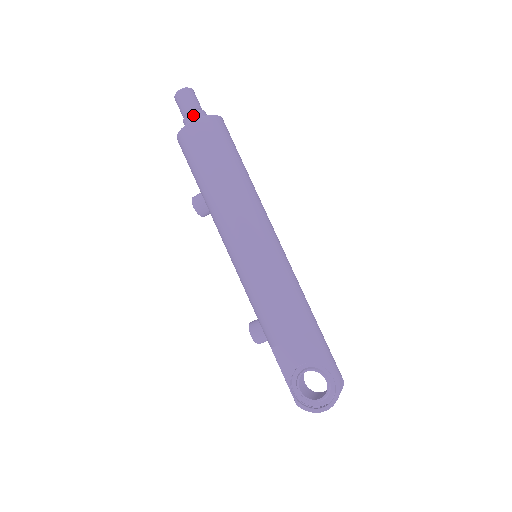
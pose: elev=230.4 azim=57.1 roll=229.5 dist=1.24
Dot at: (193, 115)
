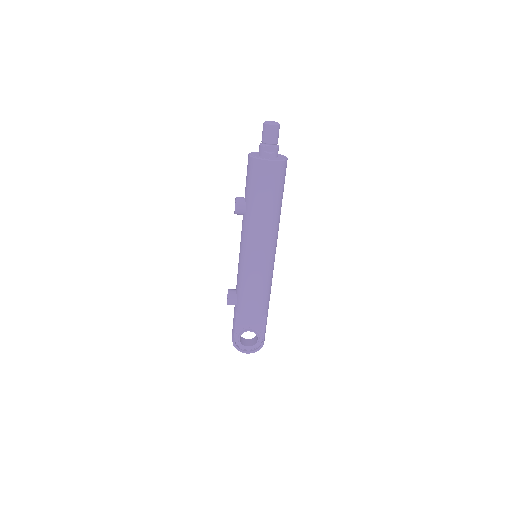
Dot at: (273, 149)
